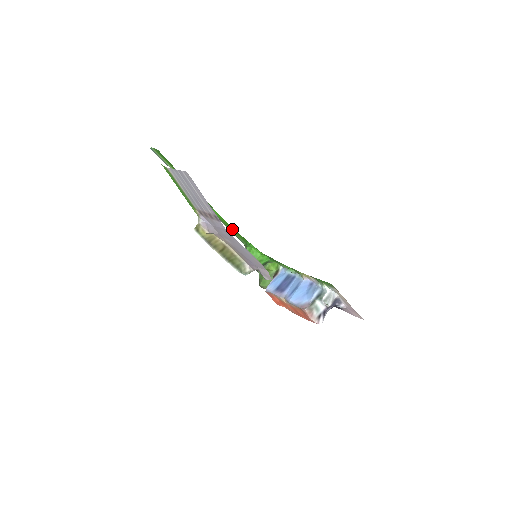
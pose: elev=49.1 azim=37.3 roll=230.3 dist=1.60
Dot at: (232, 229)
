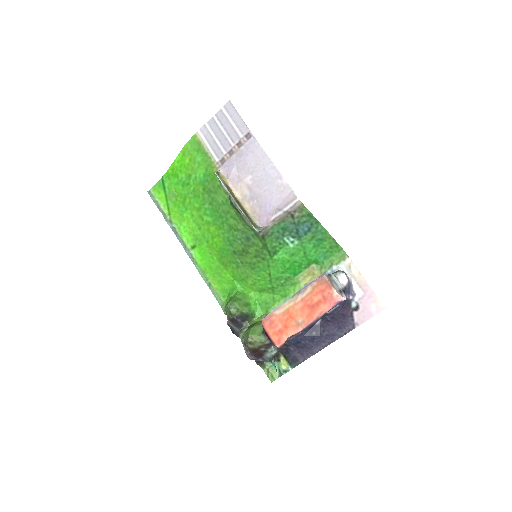
Dot at: (215, 274)
